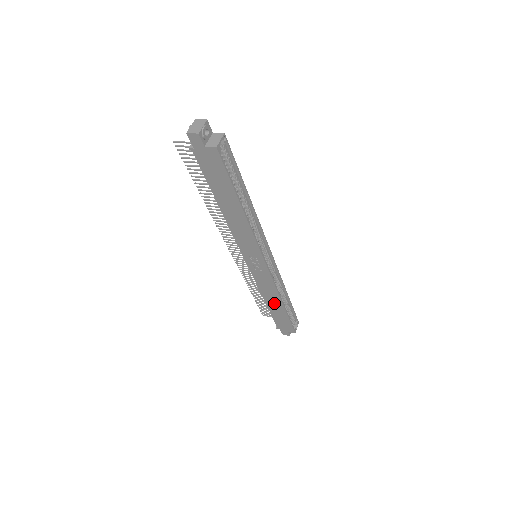
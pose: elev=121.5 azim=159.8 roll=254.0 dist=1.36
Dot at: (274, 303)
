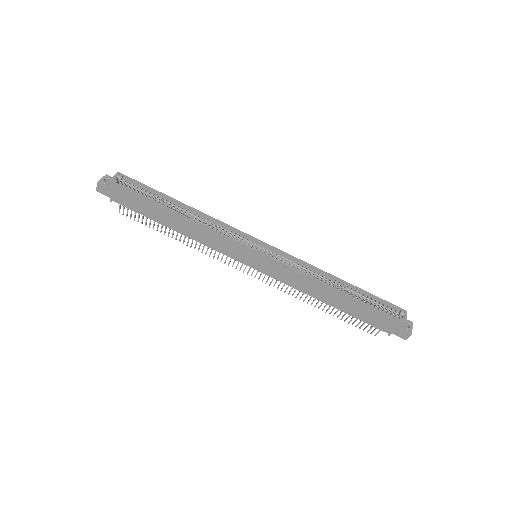
Dot at: (331, 297)
